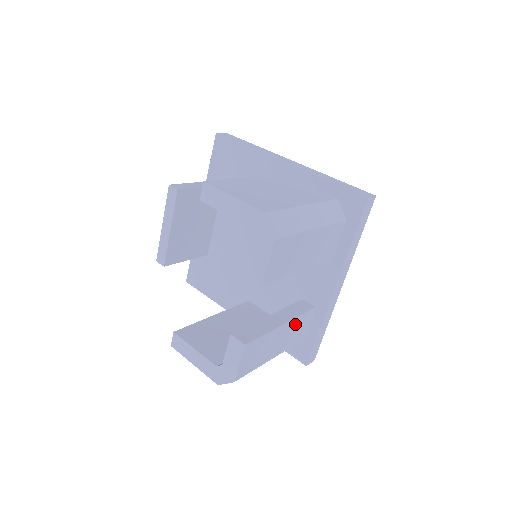
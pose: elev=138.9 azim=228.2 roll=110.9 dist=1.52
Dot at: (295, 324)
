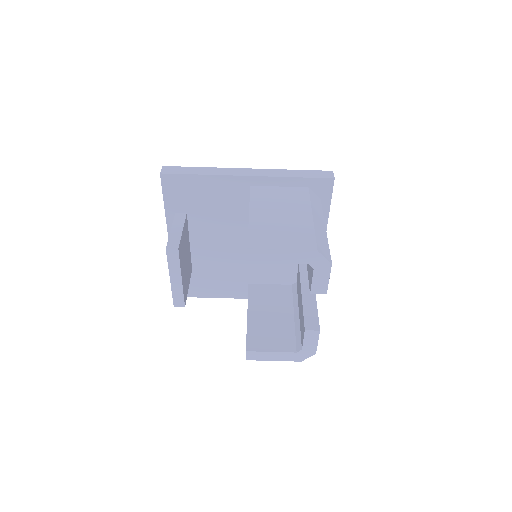
Dot at: occluded
